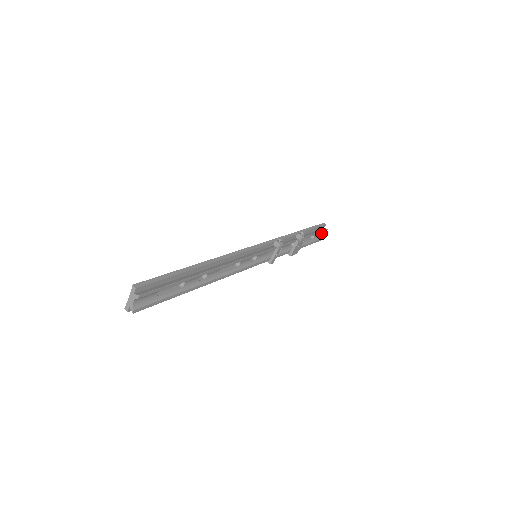
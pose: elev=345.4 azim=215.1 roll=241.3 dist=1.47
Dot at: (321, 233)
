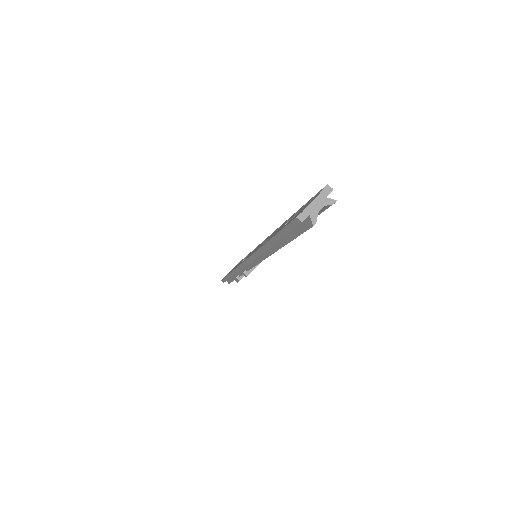
Dot at: occluded
